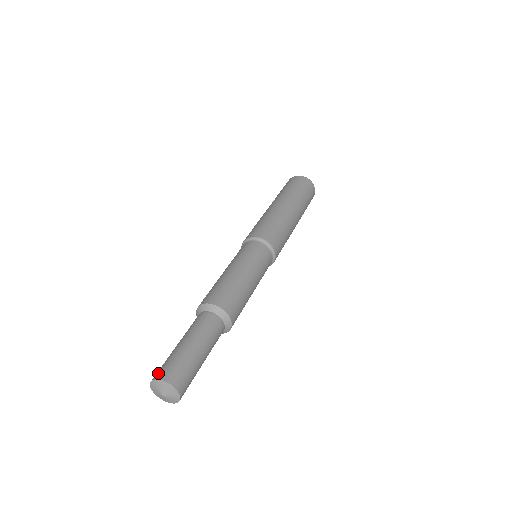
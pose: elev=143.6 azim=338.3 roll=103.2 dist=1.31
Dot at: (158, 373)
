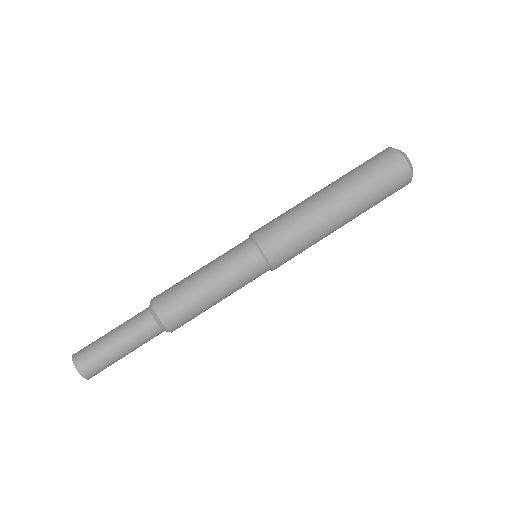
Dot at: (78, 353)
